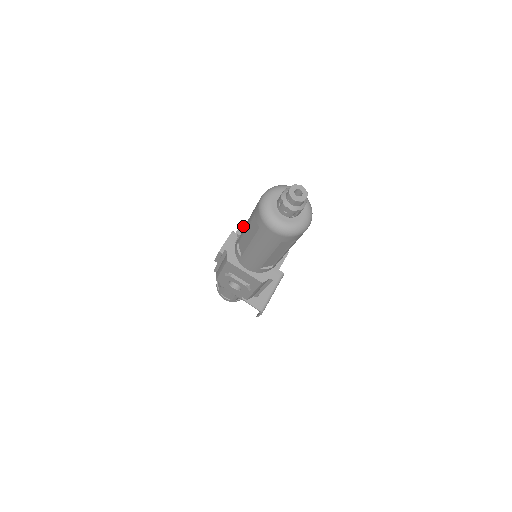
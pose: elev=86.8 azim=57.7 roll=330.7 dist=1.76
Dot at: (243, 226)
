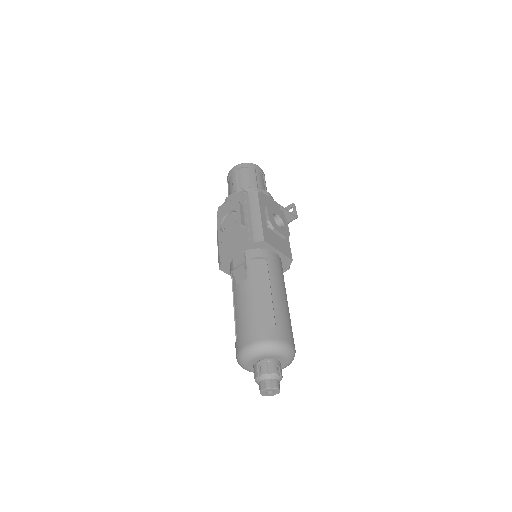
Dot at: (242, 270)
